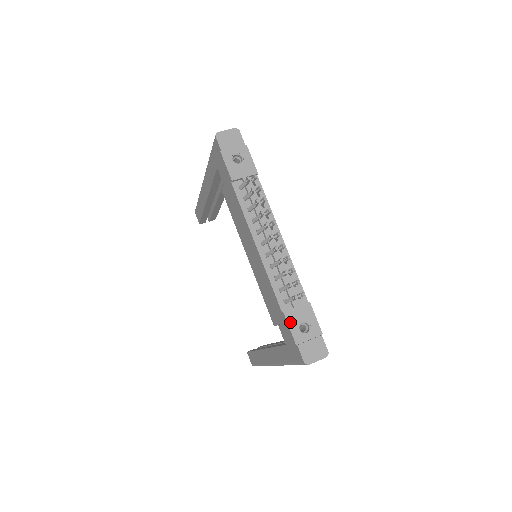
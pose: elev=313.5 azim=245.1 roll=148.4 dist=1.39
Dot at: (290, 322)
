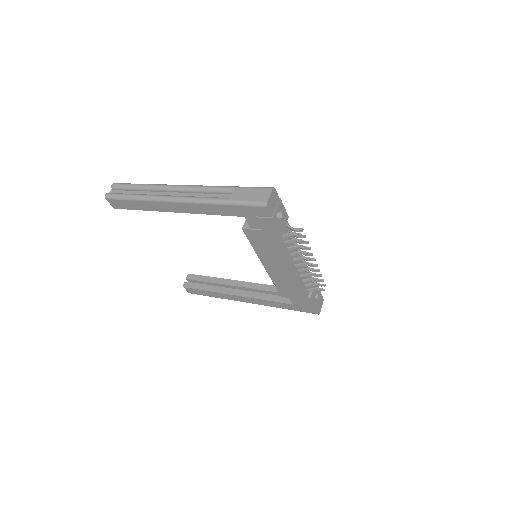
Dot at: (313, 300)
